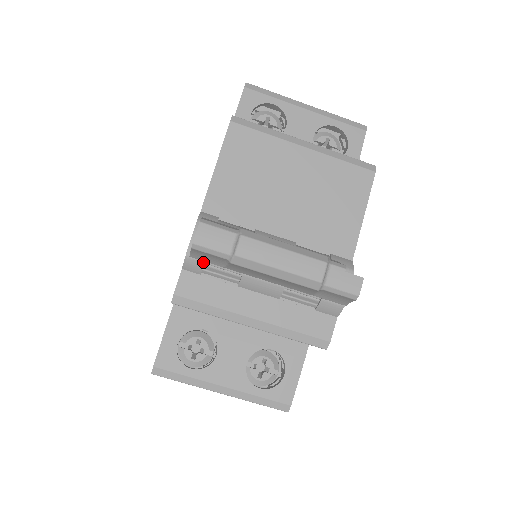
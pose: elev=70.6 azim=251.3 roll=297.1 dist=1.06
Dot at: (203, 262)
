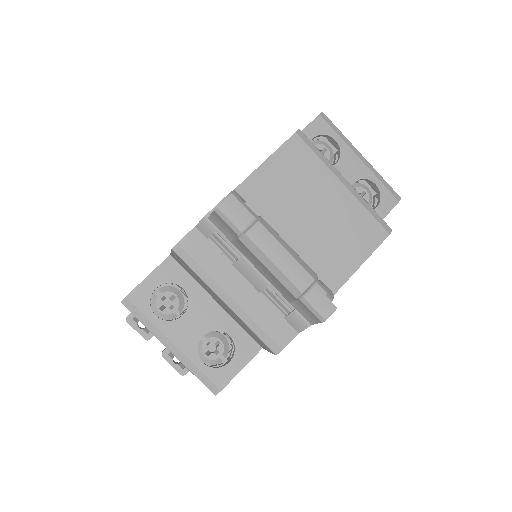
Dot at: (215, 229)
